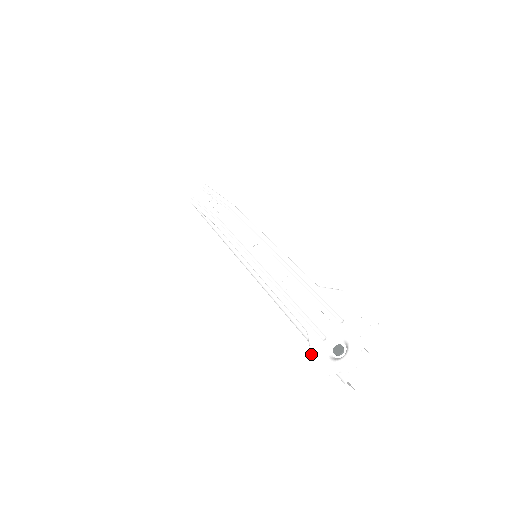
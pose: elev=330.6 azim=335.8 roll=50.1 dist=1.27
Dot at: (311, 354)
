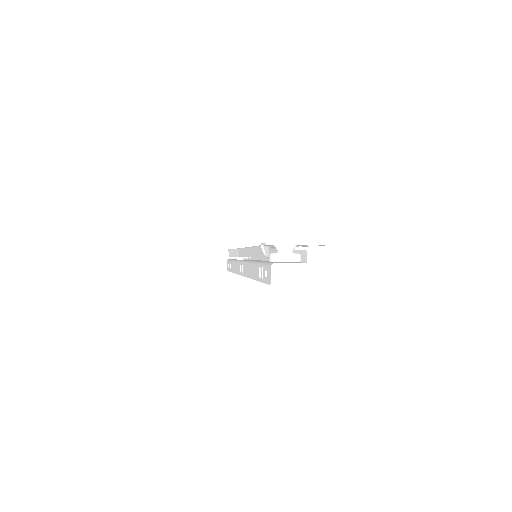
Dot at: occluded
